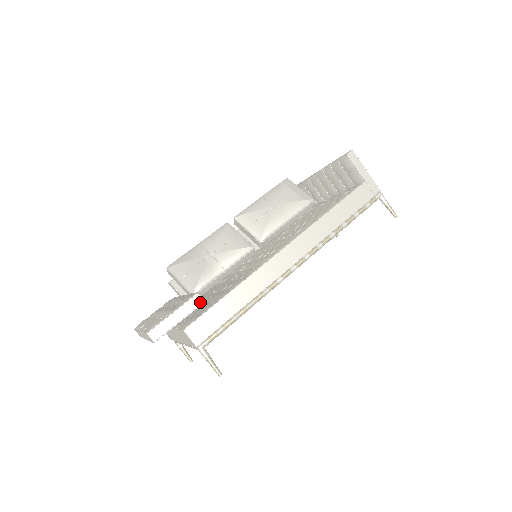
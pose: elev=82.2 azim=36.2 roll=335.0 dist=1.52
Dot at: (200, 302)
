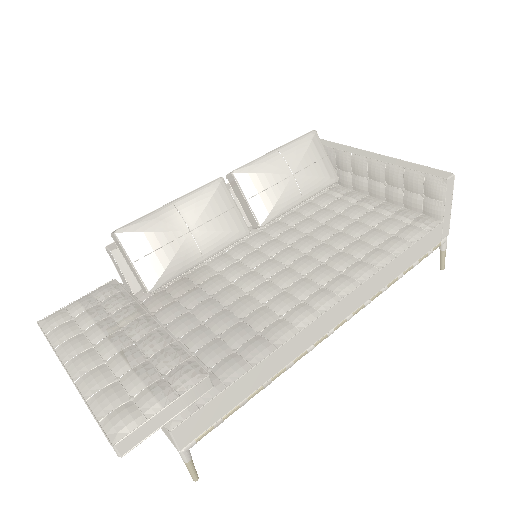
Dot at: (207, 388)
